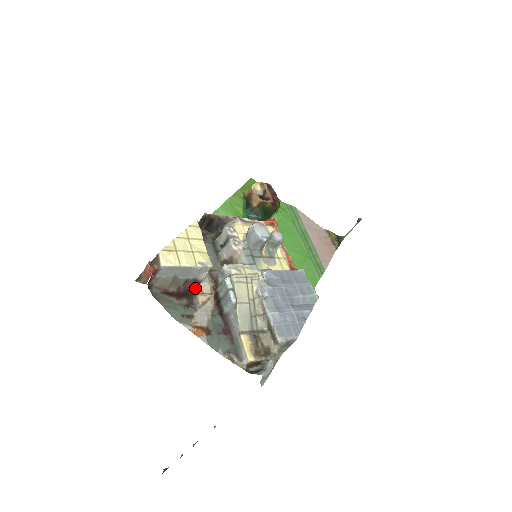
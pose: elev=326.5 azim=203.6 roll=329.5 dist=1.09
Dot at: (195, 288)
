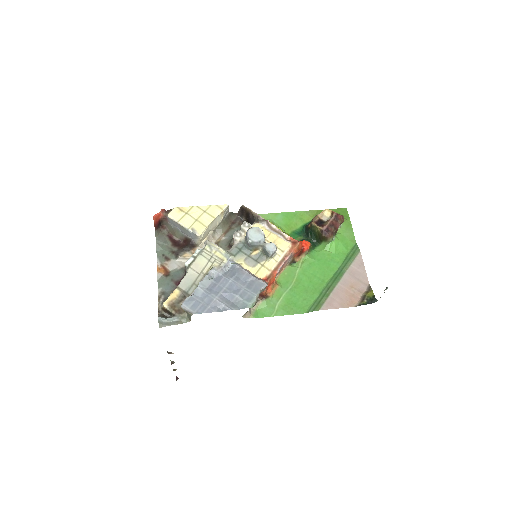
Dot at: (189, 246)
